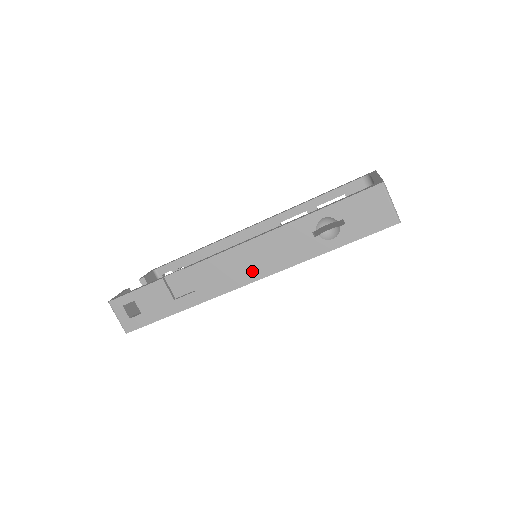
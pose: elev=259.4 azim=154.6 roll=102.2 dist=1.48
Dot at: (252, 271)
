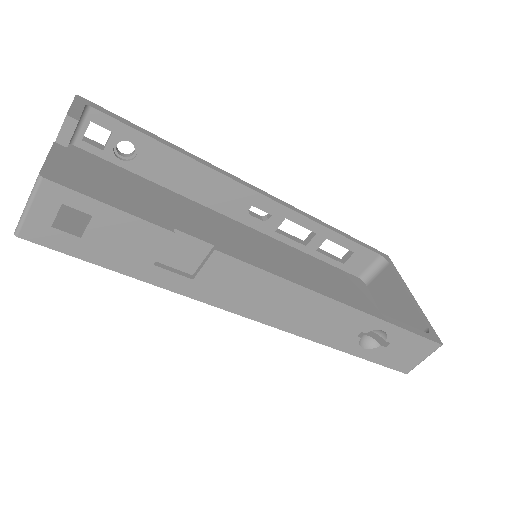
Dot at: (276, 314)
